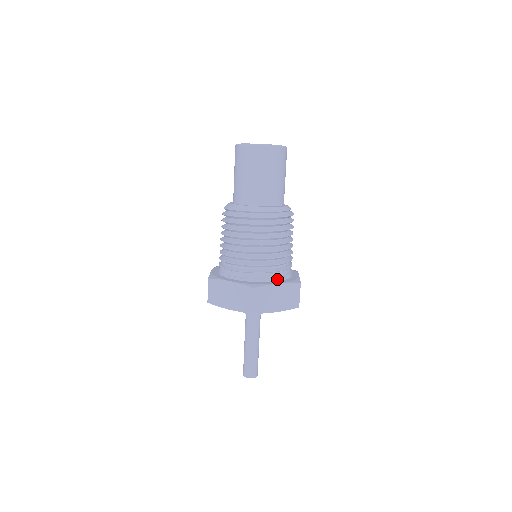
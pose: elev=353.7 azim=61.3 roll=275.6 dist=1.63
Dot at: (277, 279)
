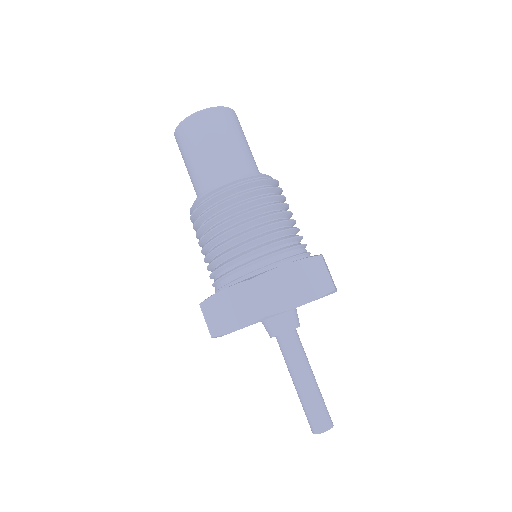
Dot at: (286, 262)
